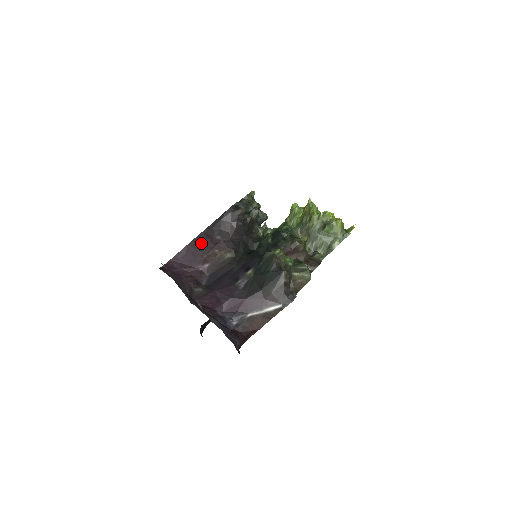
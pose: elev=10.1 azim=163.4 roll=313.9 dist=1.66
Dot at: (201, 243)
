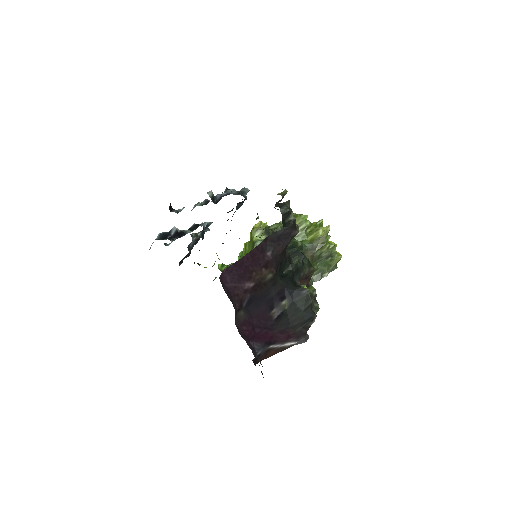
Dot at: (255, 257)
